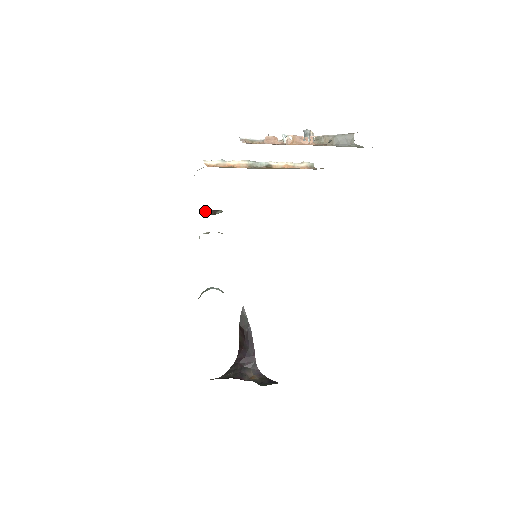
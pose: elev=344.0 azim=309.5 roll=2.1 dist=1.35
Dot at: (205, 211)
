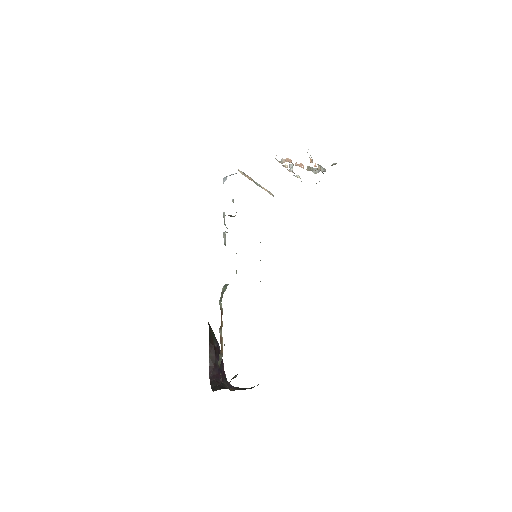
Dot at: occluded
